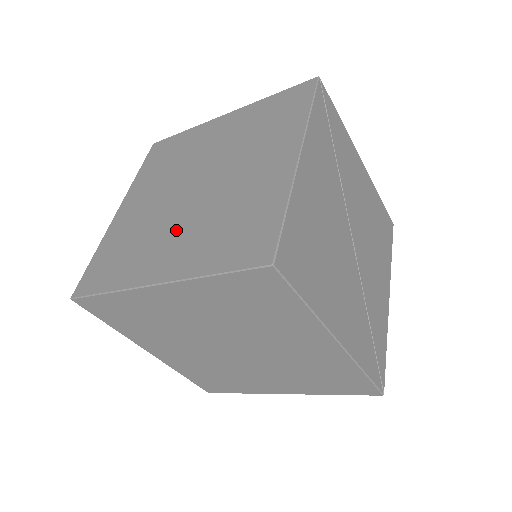
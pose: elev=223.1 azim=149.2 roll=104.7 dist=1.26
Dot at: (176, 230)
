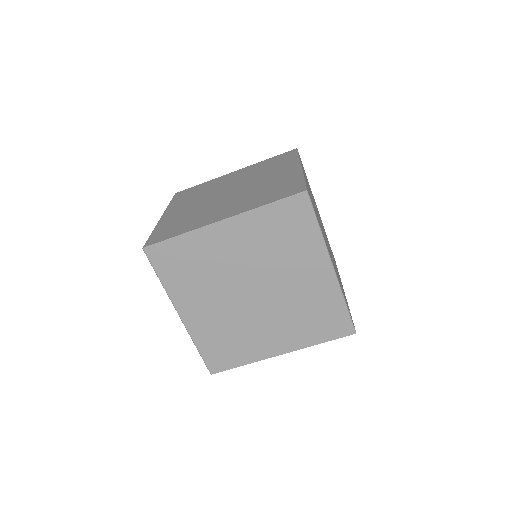
Dot at: (225, 204)
